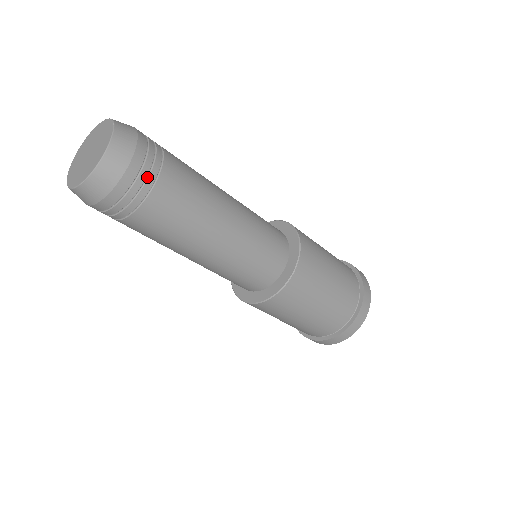
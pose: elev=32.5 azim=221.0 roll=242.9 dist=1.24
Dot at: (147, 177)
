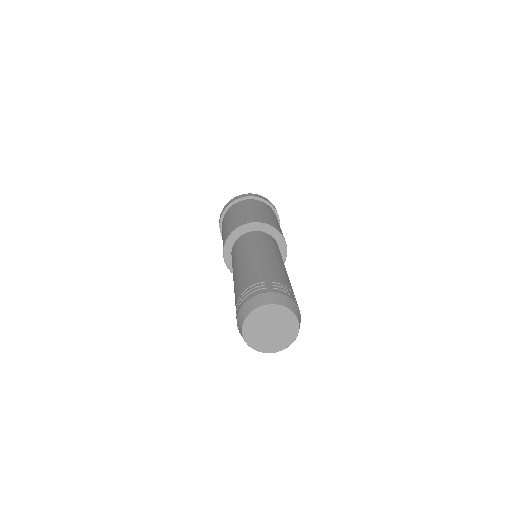
Dot at: occluded
